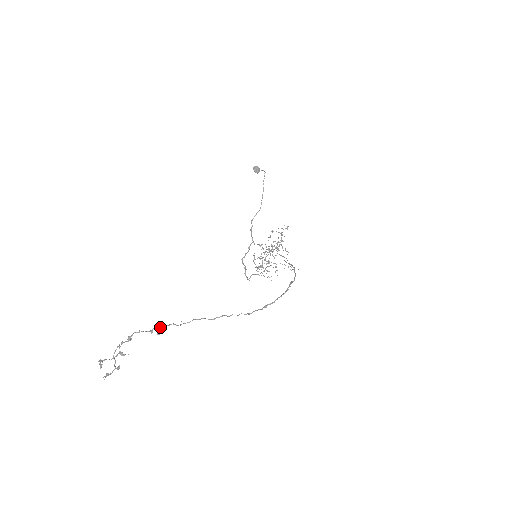
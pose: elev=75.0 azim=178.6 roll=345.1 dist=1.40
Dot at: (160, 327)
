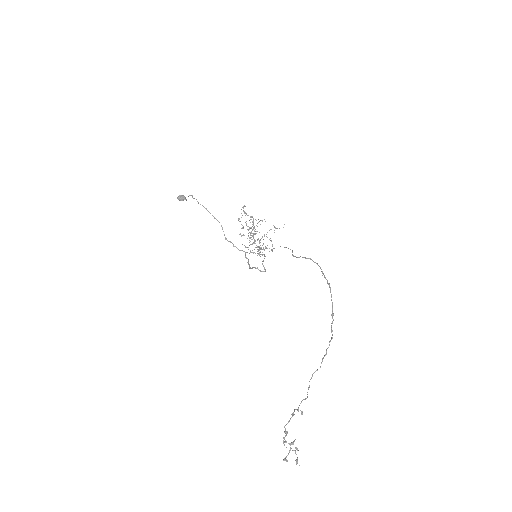
Dot at: (298, 410)
